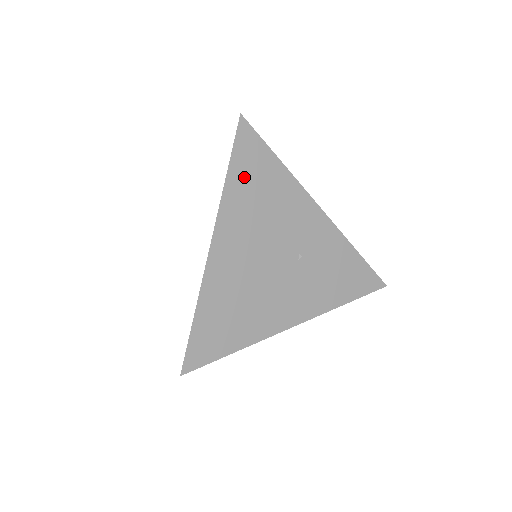
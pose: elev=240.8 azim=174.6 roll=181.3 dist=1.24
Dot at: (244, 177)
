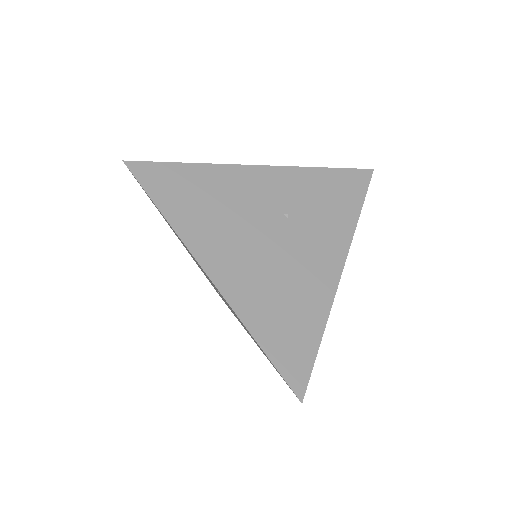
Dot at: (177, 202)
